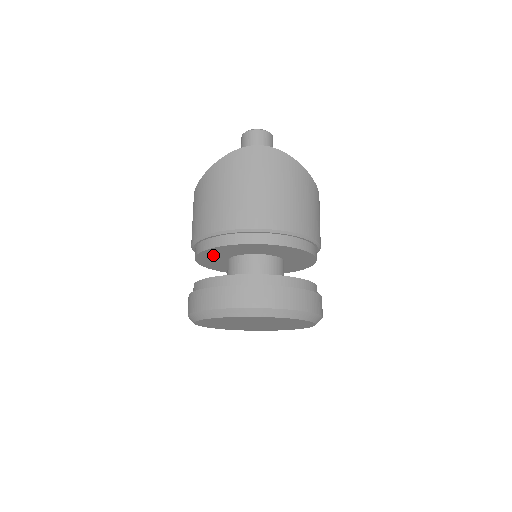
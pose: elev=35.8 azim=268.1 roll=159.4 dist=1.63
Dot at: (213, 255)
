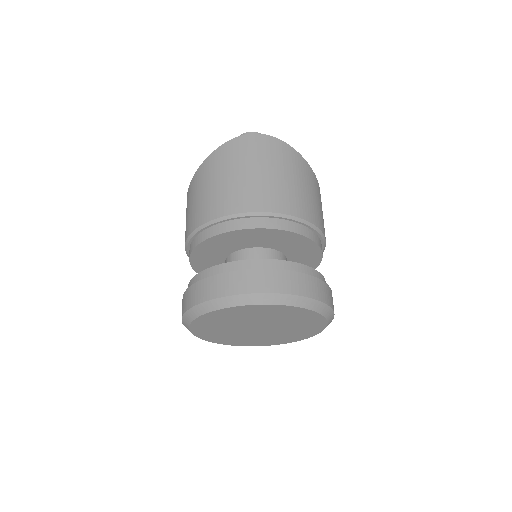
Dot at: (209, 252)
